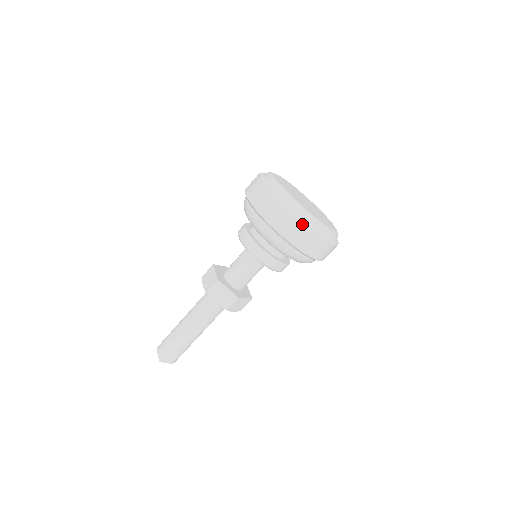
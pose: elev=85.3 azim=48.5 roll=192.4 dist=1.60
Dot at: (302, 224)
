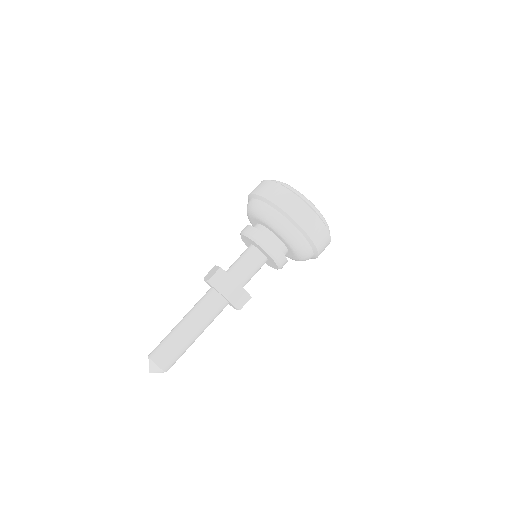
Dot at: (299, 200)
